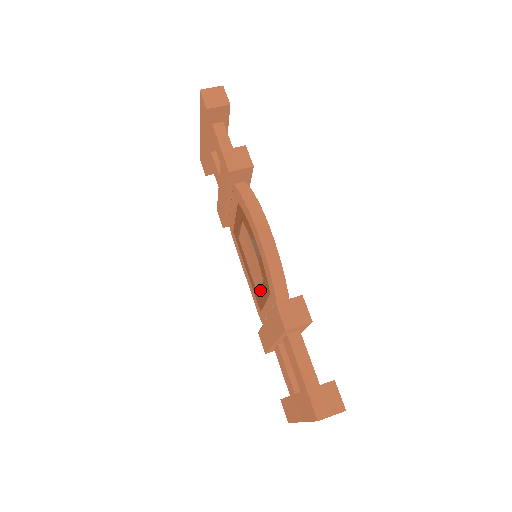
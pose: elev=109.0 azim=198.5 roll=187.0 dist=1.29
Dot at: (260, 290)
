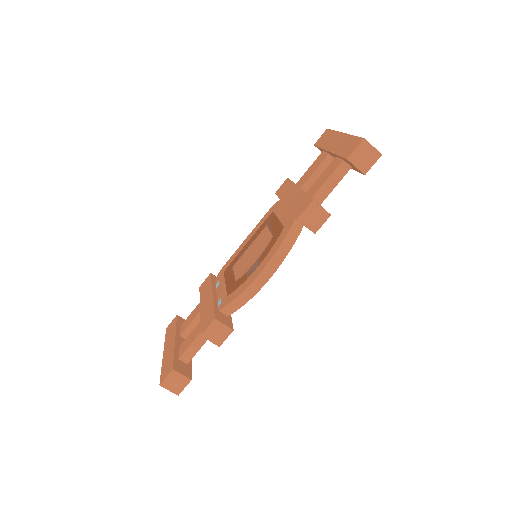
Dot at: (233, 273)
